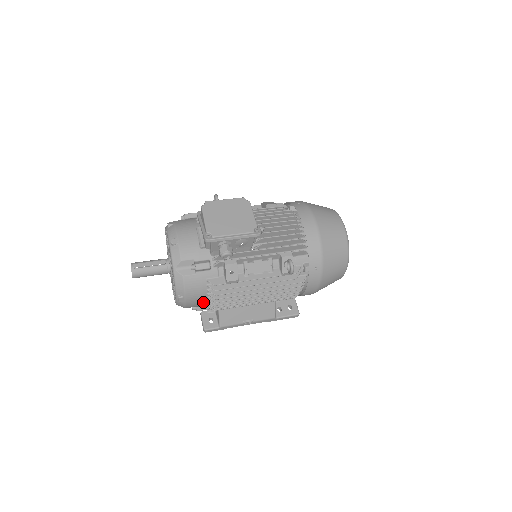
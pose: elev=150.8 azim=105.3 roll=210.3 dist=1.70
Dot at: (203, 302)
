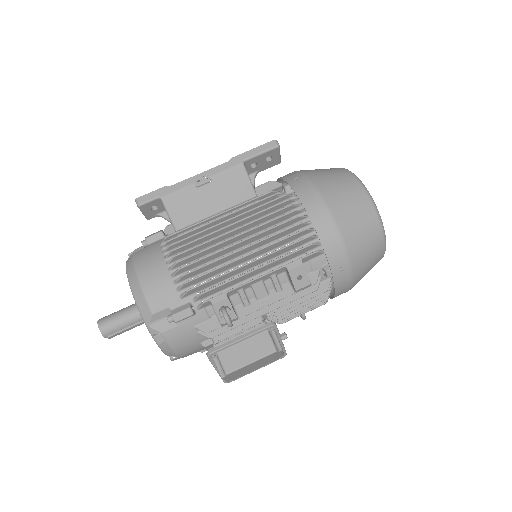
Dot at: occluded
